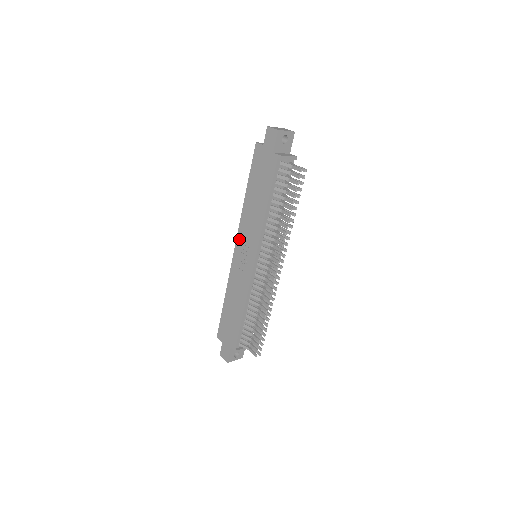
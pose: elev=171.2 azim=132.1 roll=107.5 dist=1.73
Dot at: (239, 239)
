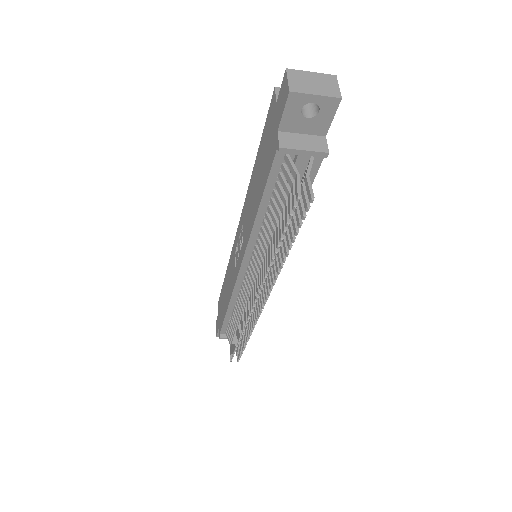
Dot at: (241, 221)
